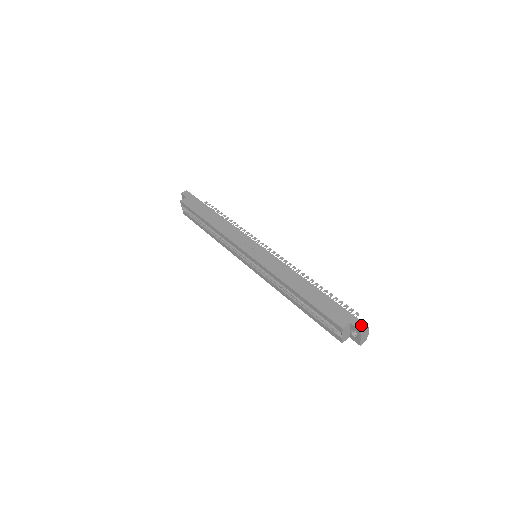
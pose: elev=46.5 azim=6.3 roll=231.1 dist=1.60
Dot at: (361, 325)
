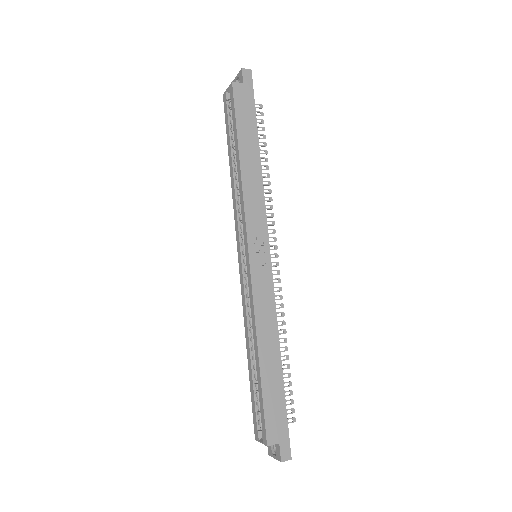
Dot at: (287, 454)
